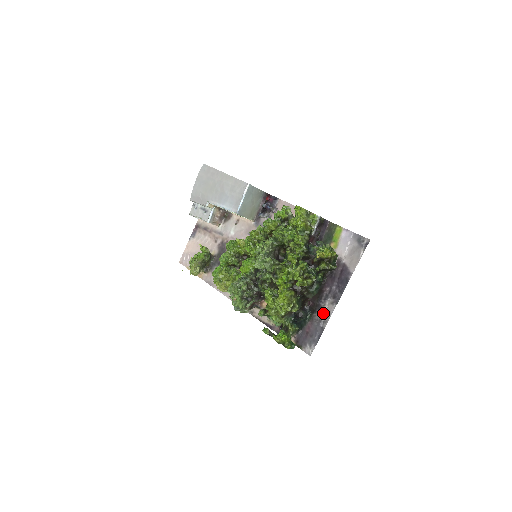
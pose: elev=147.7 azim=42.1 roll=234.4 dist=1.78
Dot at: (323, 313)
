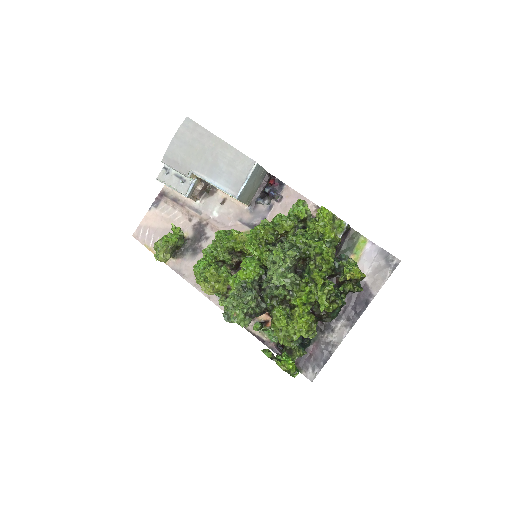
Dot at: (333, 336)
